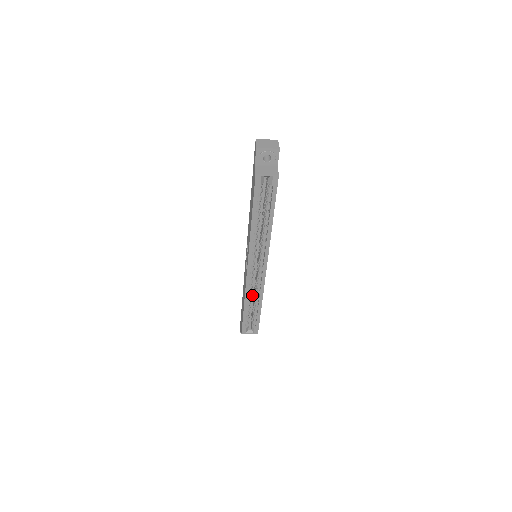
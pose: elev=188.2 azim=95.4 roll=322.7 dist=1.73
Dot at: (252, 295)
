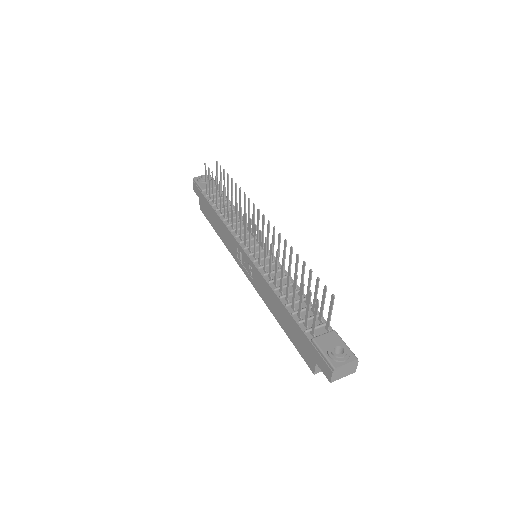
Dot at: occluded
